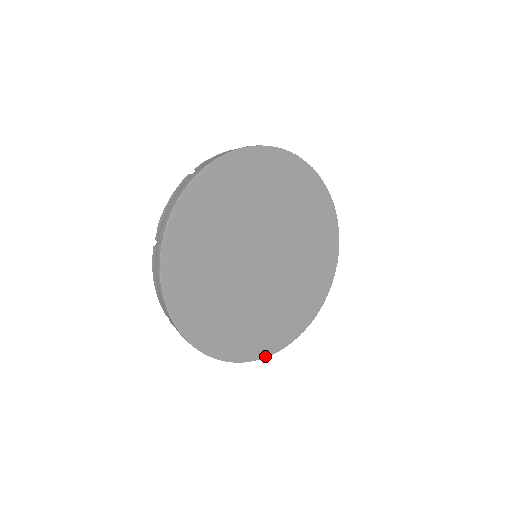
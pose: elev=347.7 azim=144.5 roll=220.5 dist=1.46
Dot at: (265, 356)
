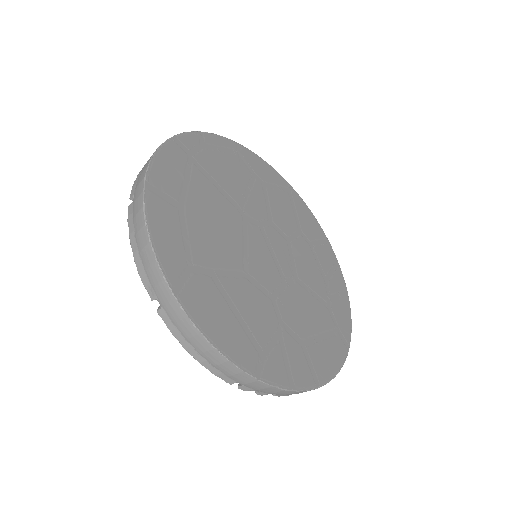
Dot at: (347, 351)
